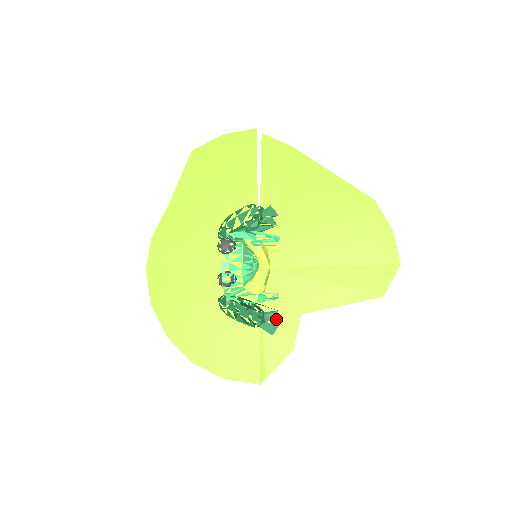
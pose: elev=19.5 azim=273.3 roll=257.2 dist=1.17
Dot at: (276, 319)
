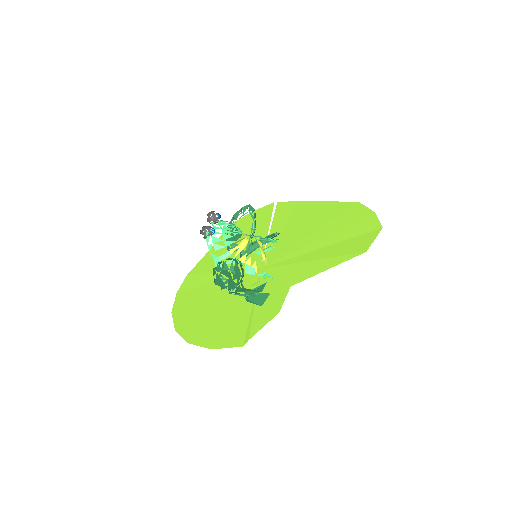
Dot at: (268, 296)
